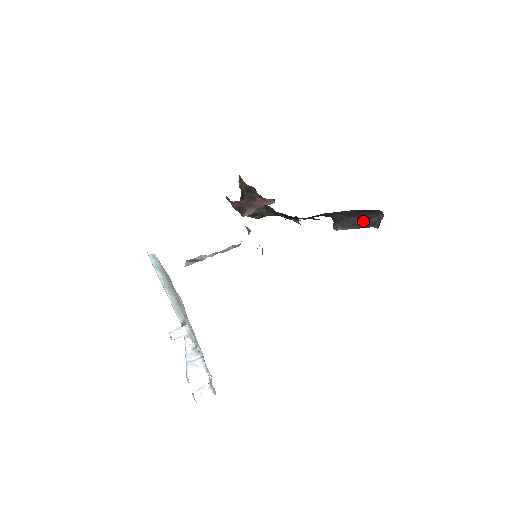
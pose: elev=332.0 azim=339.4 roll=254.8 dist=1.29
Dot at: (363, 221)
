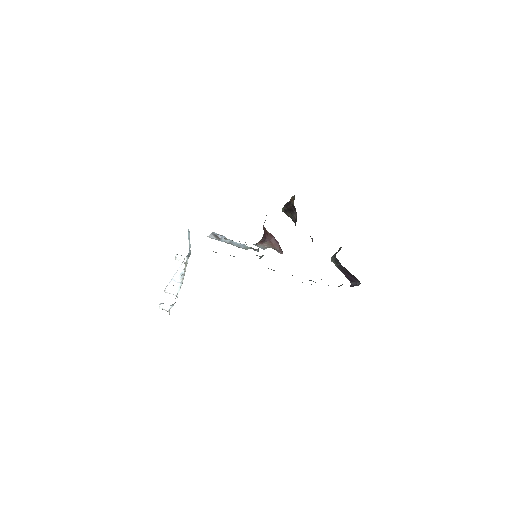
Dot at: (348, 274)
